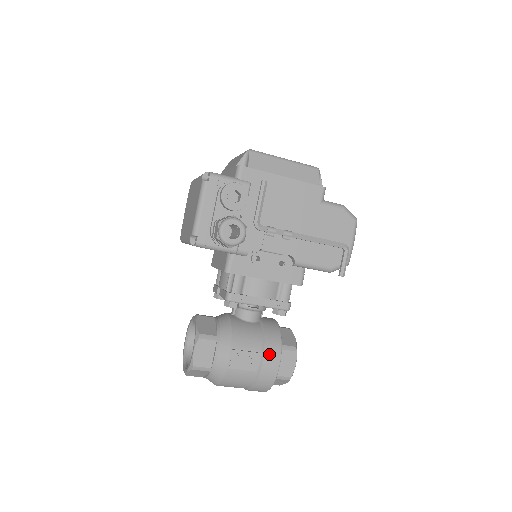
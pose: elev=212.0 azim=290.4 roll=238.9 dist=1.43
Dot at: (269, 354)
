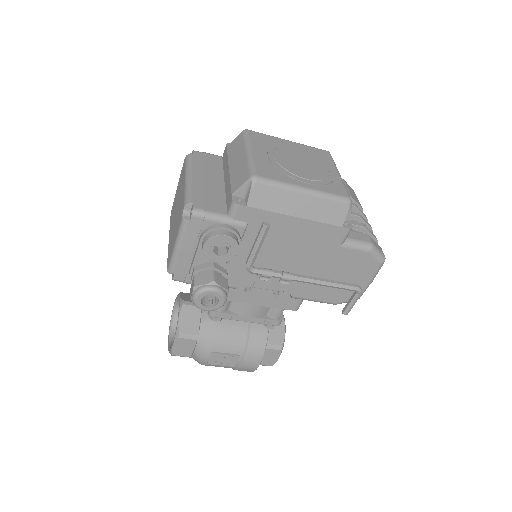
Dot at: (250, 357)
